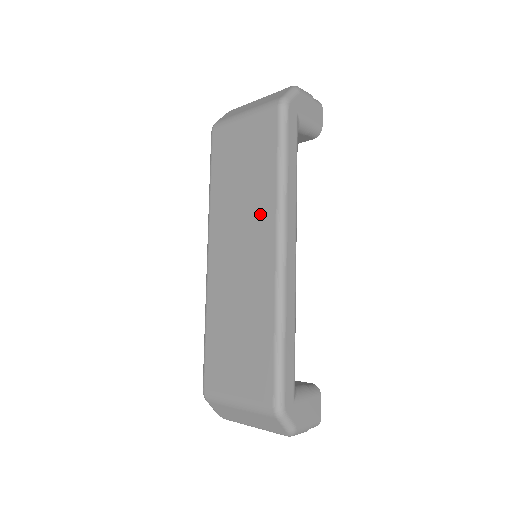
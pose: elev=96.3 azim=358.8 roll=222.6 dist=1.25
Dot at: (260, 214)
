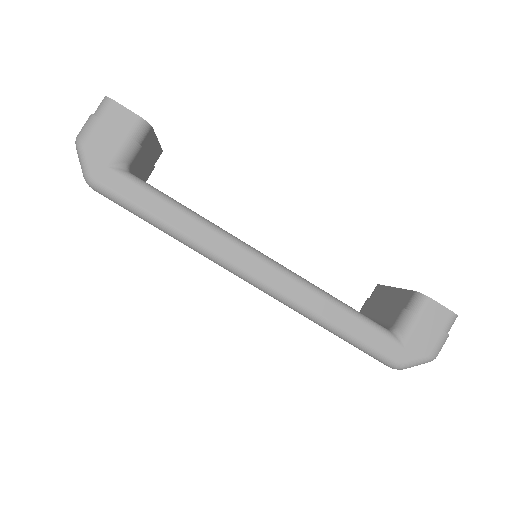
Dot at: occluded
